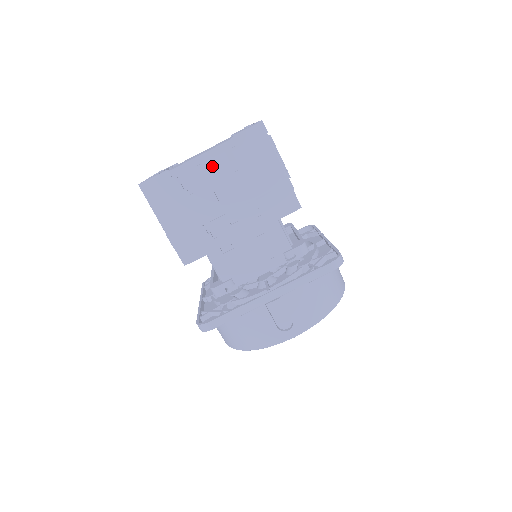
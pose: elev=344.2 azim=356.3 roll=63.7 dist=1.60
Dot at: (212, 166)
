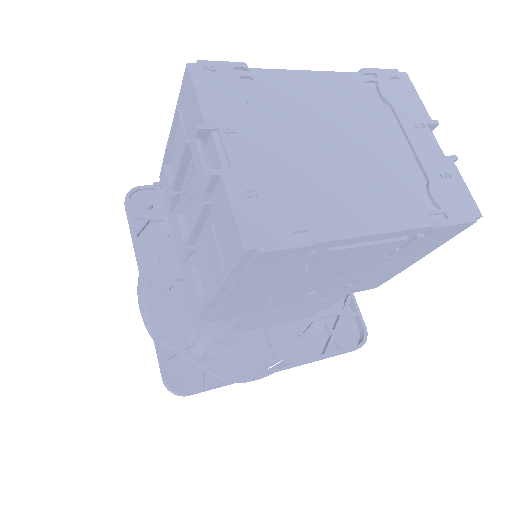
Dot at: (372, 249)
